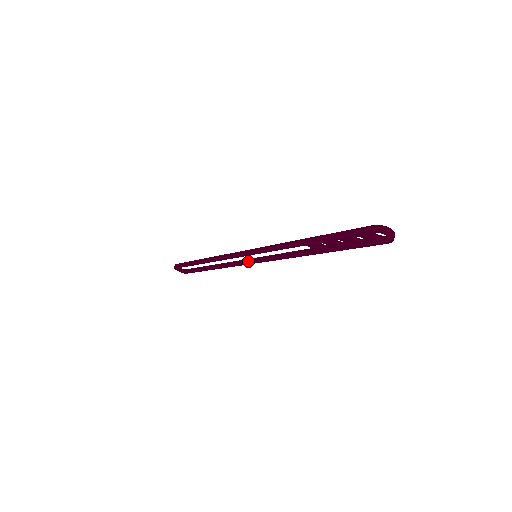
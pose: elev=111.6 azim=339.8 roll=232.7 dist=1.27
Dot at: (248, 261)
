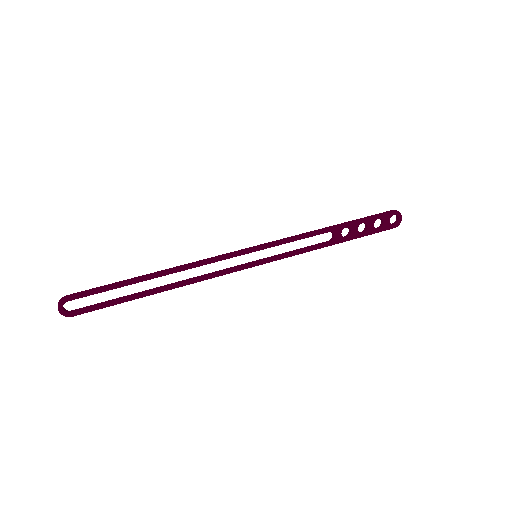
Dot at: (237, 266)
